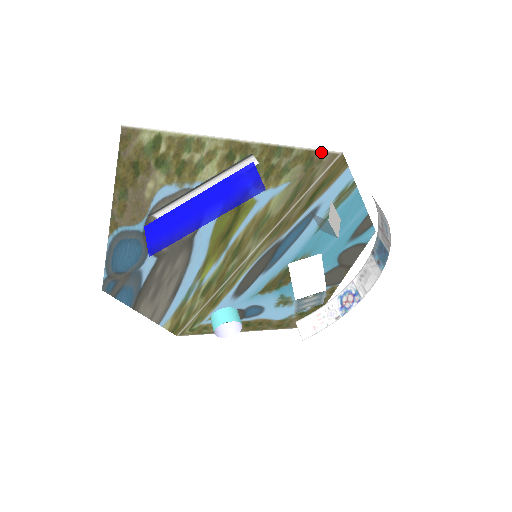
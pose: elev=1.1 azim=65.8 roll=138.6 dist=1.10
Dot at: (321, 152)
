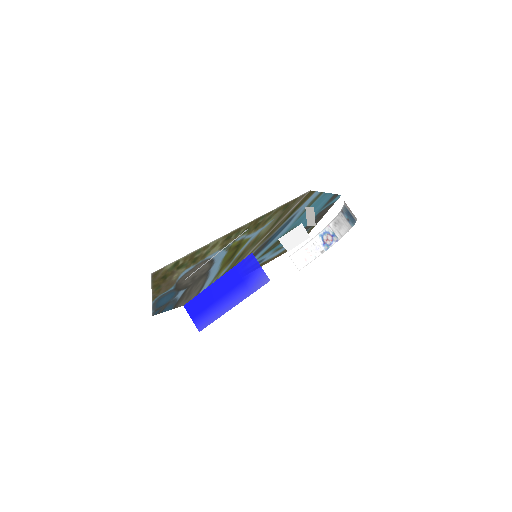
Dot at: (294, 199)
